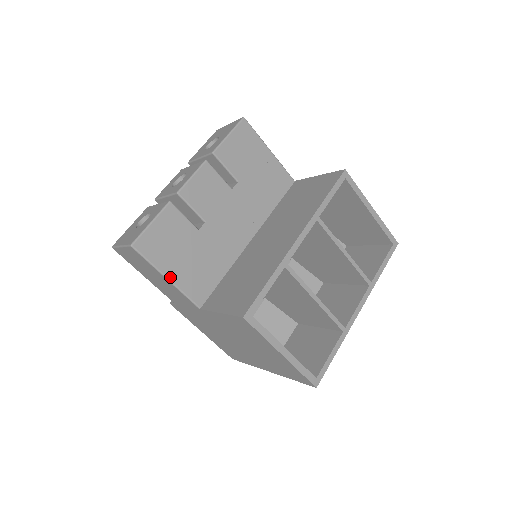
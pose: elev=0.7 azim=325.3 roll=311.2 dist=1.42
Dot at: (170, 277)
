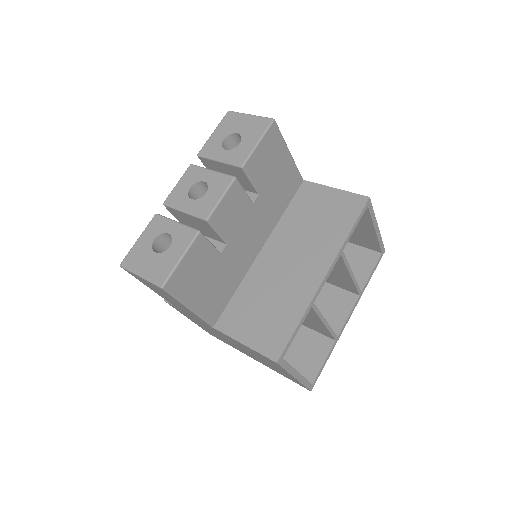
Dot at: (192, 307)
